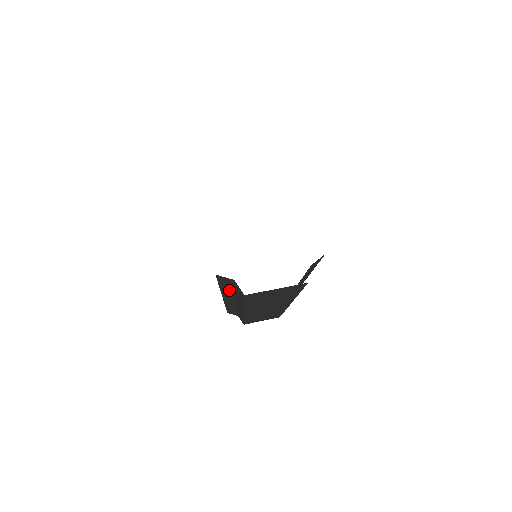
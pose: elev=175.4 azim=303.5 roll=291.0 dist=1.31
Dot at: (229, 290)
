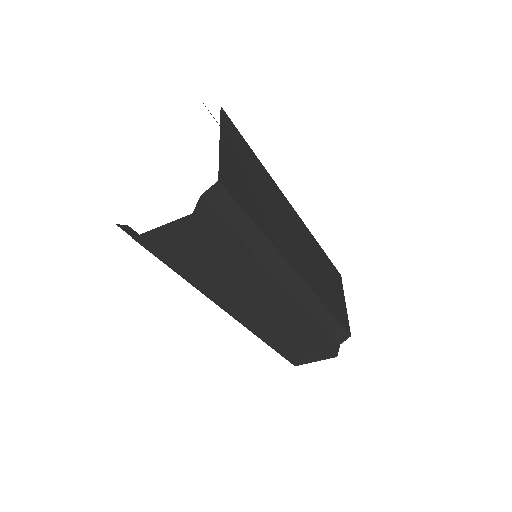
Dot at: occluded
